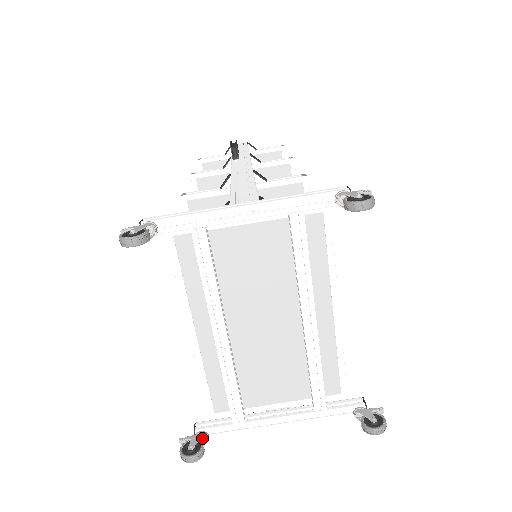
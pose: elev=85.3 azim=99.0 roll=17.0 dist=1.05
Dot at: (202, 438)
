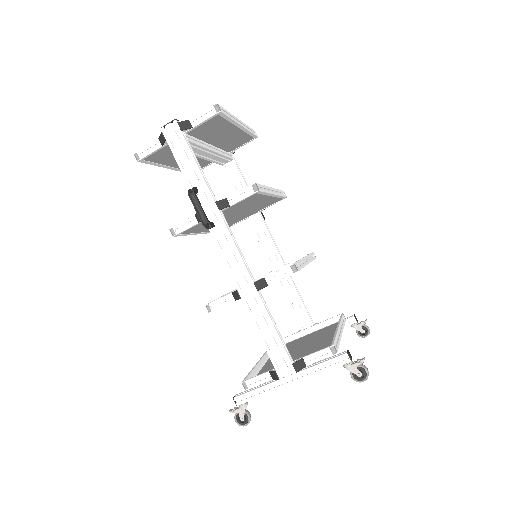
Dot at: occluded
